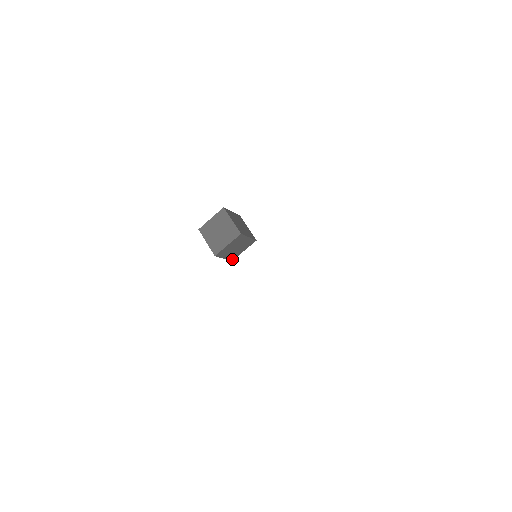
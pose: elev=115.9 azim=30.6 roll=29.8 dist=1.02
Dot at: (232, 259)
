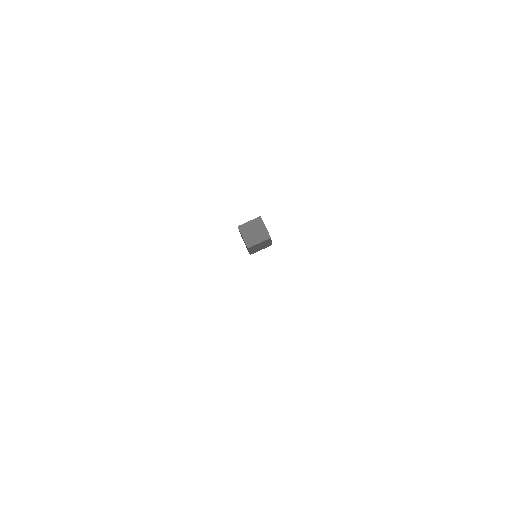
Dot at: occluded
